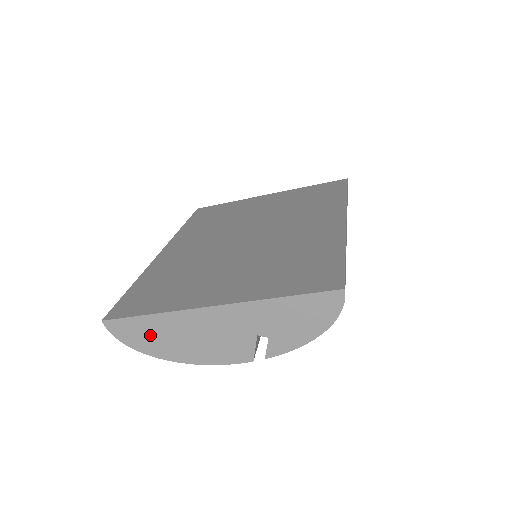
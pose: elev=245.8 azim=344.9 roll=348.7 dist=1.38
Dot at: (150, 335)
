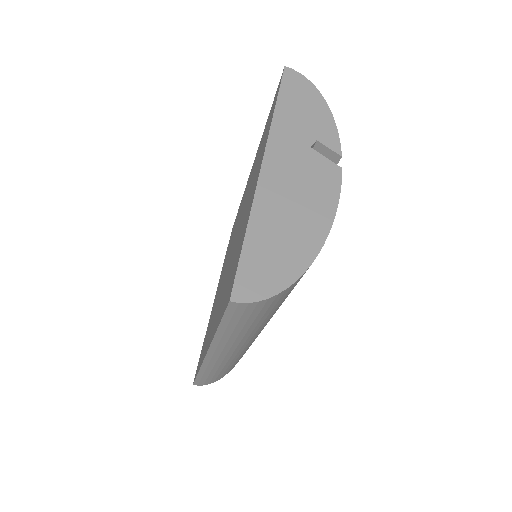
Dot at: (274, 253)
